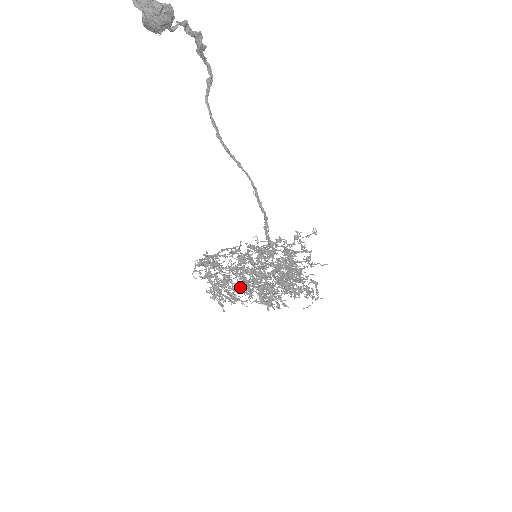
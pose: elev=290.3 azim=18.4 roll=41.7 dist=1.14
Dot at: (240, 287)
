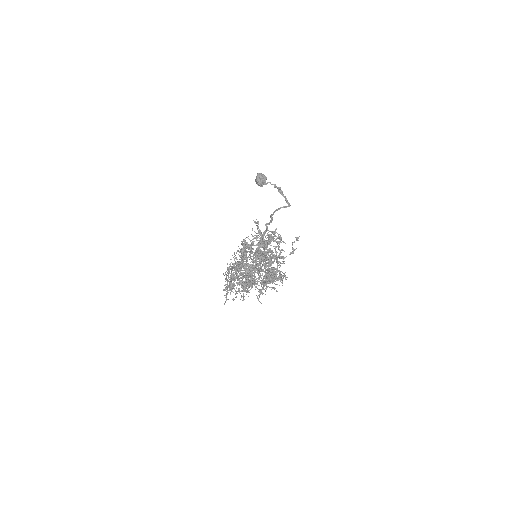
Dot at: occluded
